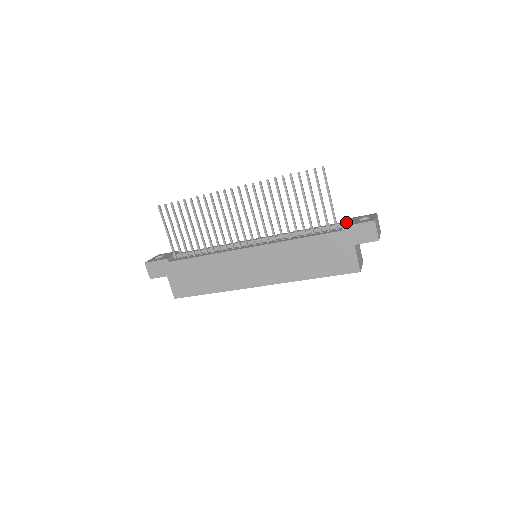
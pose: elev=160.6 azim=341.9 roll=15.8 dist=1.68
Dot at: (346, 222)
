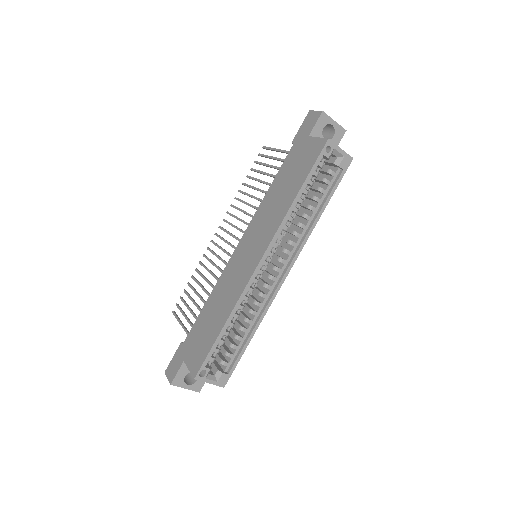
Dot at: occluded
